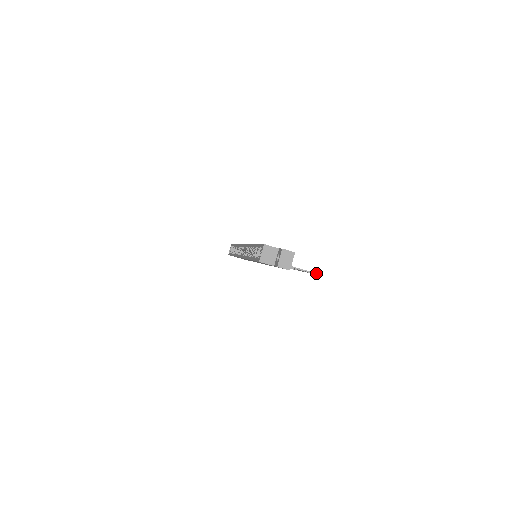
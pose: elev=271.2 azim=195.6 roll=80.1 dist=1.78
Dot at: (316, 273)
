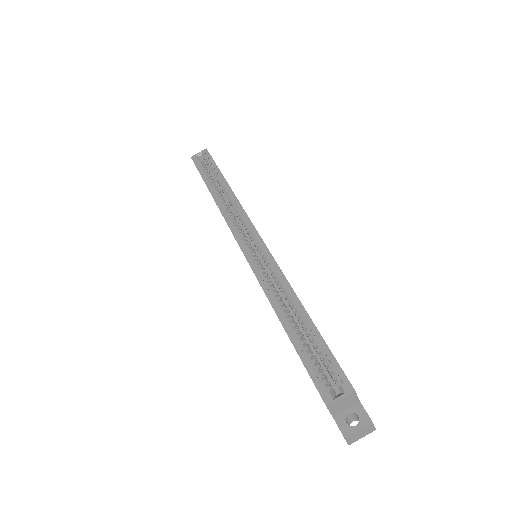
Dot at: occluded
